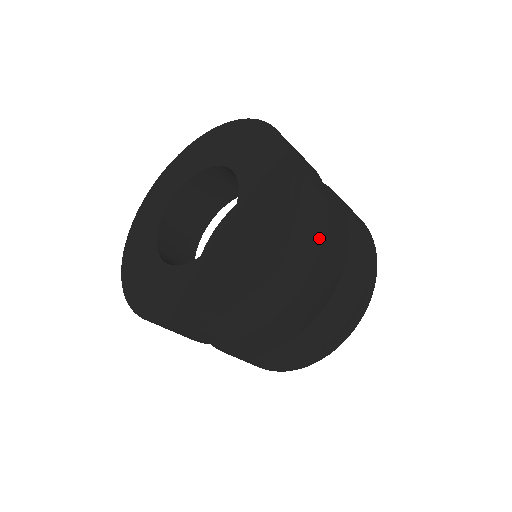
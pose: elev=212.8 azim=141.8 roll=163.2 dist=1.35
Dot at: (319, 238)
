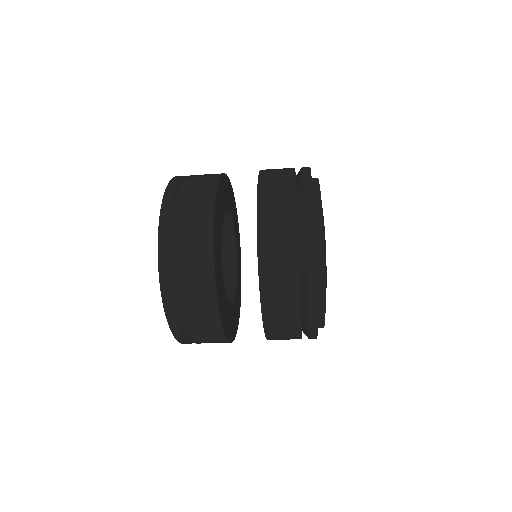
Dot at: (211, 301)
